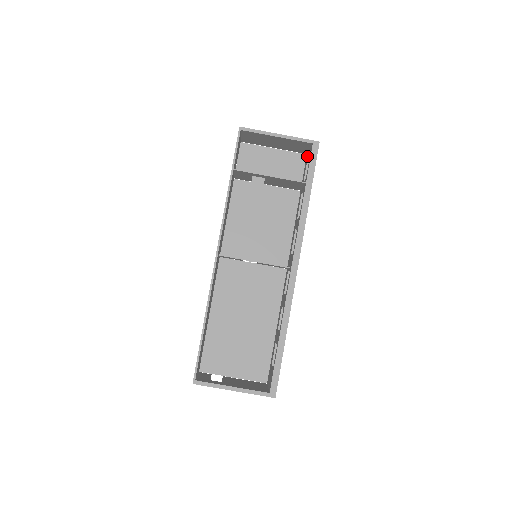
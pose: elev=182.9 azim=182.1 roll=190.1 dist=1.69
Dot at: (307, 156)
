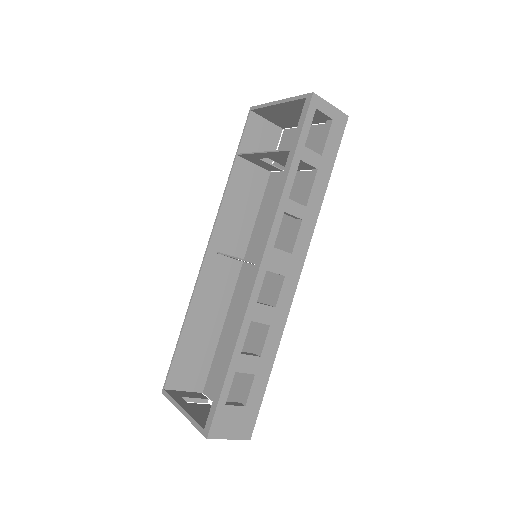
Dot at: occluded
